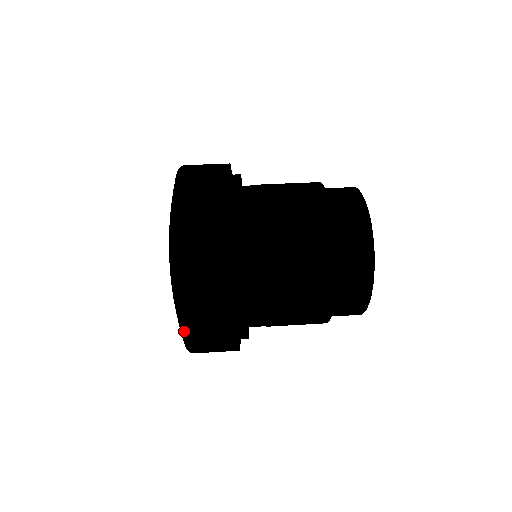
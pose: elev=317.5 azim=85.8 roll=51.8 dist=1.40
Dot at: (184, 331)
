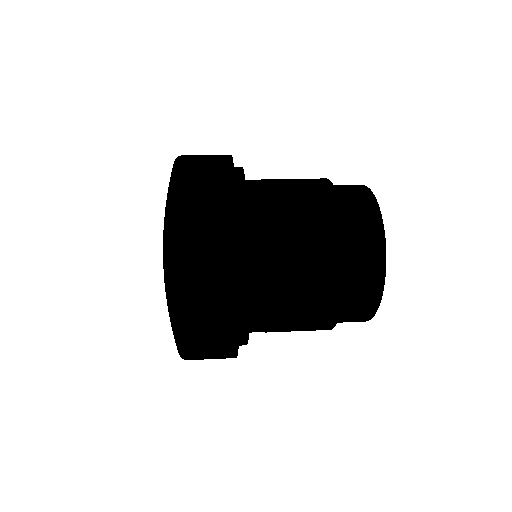
Dot at: (181, 352)
